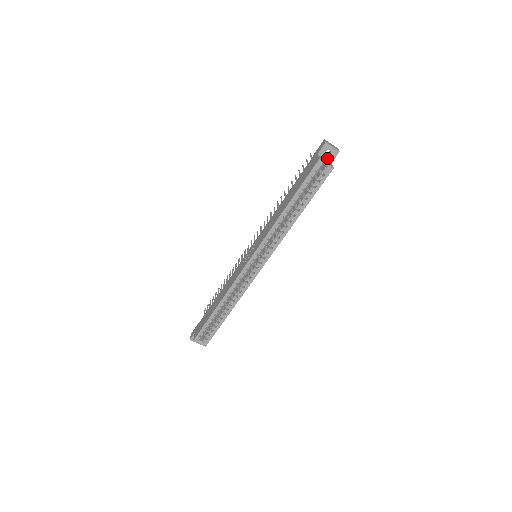
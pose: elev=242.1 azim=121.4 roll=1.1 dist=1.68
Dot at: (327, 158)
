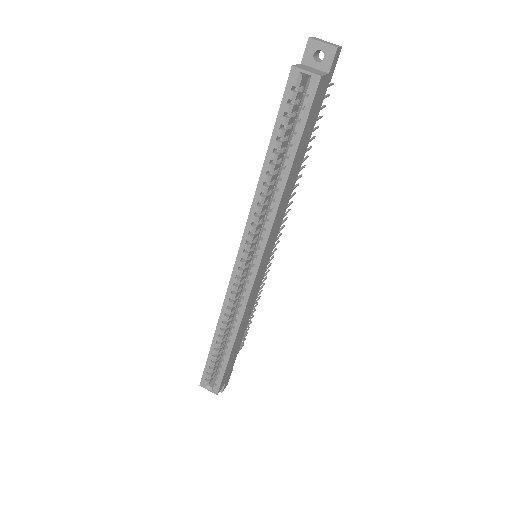
Dot at: (319, 66)
